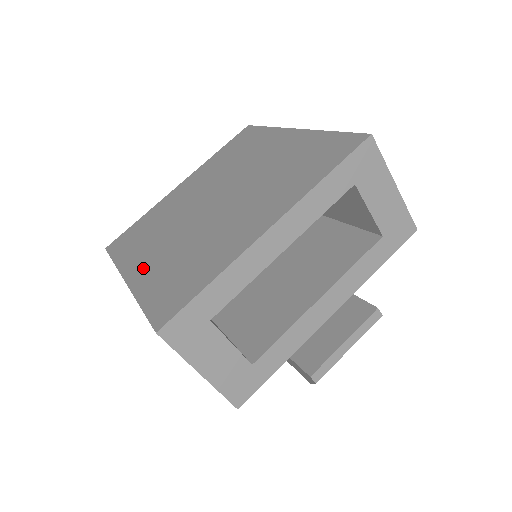
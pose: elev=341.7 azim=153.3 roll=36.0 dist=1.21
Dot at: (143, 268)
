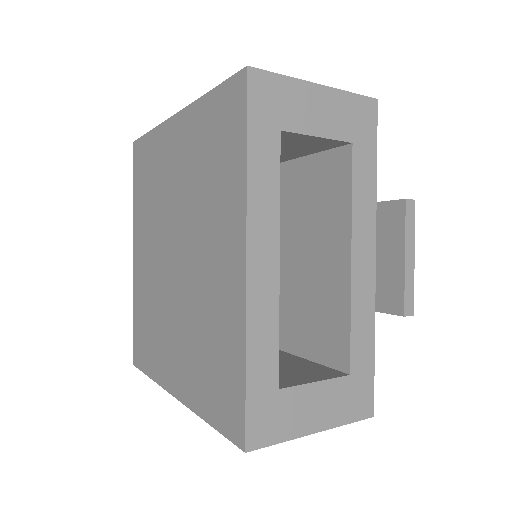
Dot at: (177, 374)
